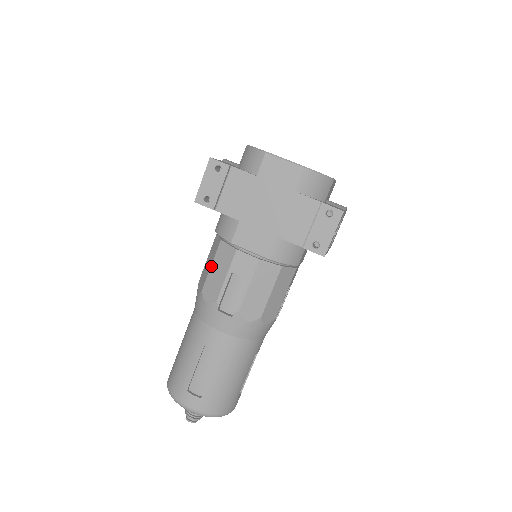
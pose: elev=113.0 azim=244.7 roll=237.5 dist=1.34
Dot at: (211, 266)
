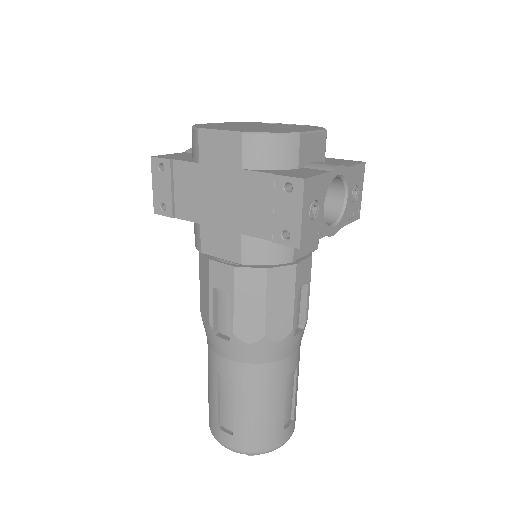
Dot at: occluded
